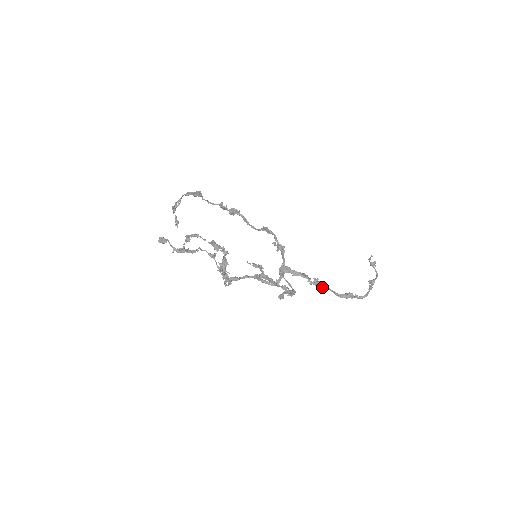
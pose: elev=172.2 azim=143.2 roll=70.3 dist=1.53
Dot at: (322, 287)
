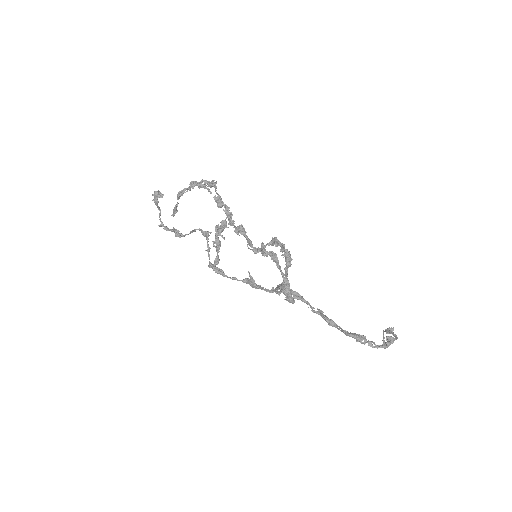
Dot at: (327, 321)
